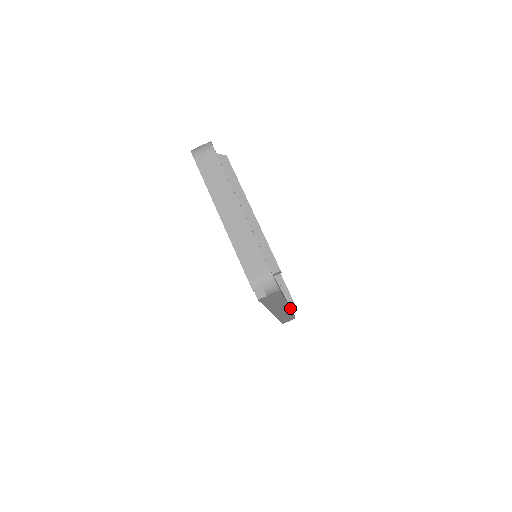
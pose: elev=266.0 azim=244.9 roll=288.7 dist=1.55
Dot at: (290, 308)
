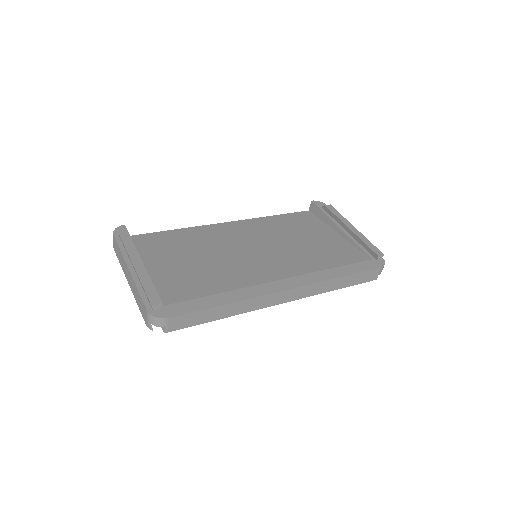
Dot at: (314, 281)
